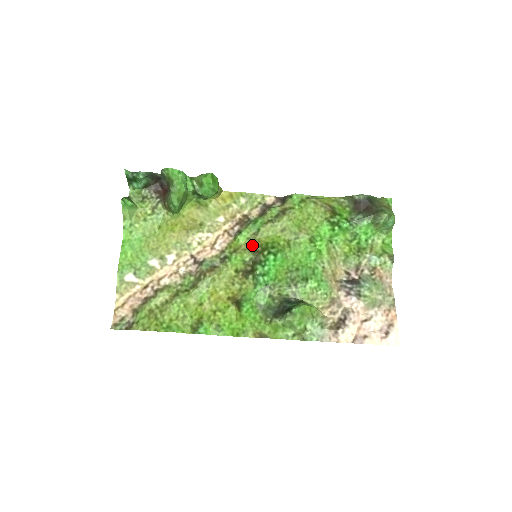
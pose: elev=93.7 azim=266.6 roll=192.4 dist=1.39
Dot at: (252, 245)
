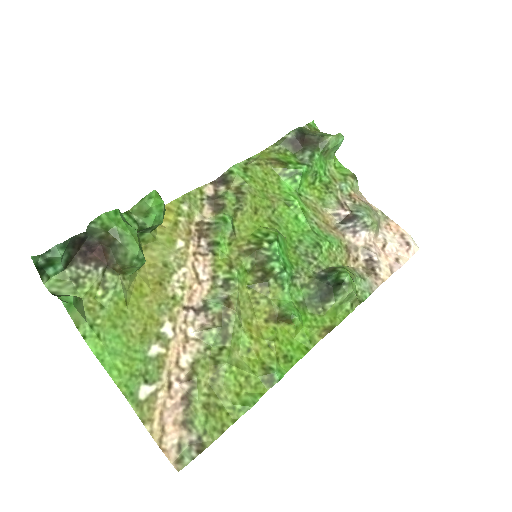
Dot at: (240, 248)
